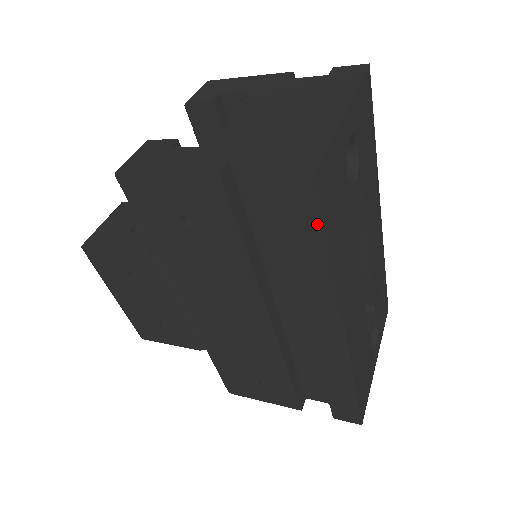
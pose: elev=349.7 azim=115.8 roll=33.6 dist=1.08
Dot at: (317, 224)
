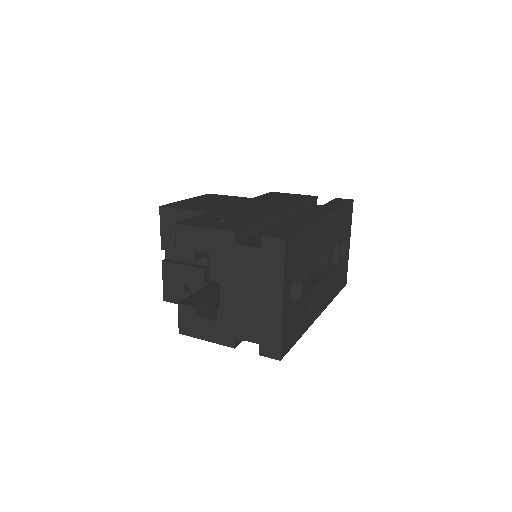
Dot at: occluded
